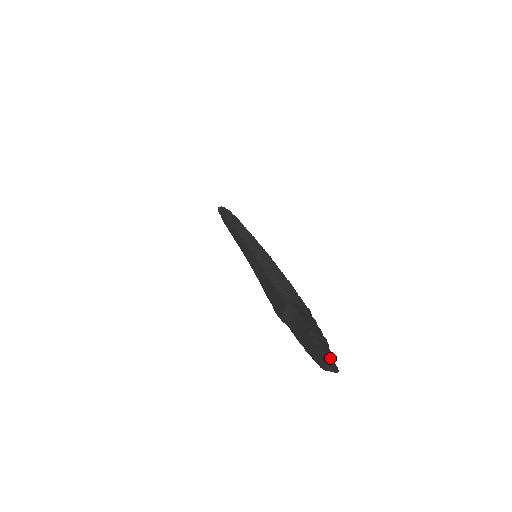
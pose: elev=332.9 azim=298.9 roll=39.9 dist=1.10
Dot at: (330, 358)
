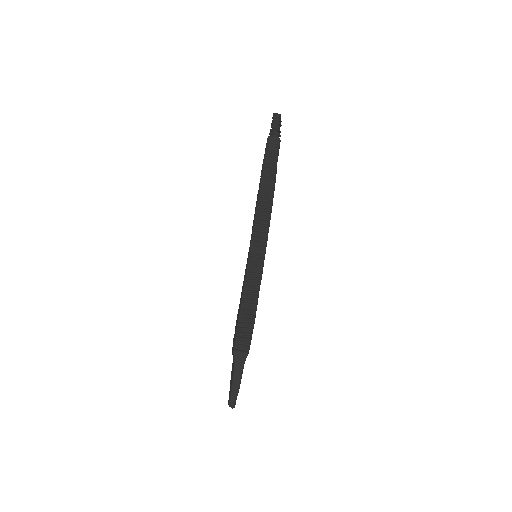
Dot at: (233, 401)
